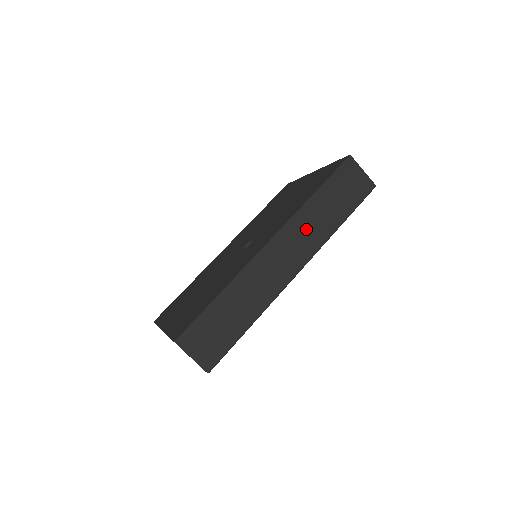
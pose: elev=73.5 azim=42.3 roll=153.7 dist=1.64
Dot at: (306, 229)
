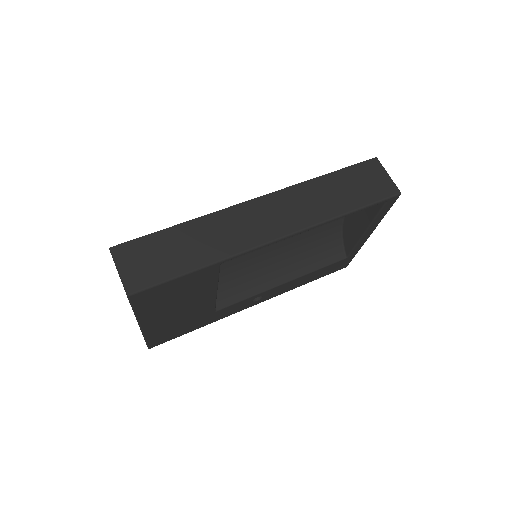
Dot at: (302, 202)
